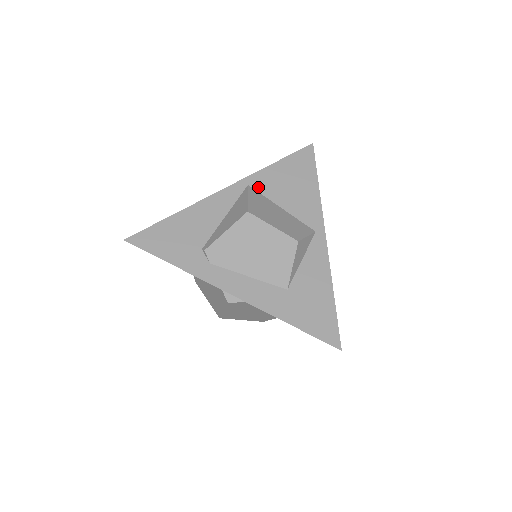
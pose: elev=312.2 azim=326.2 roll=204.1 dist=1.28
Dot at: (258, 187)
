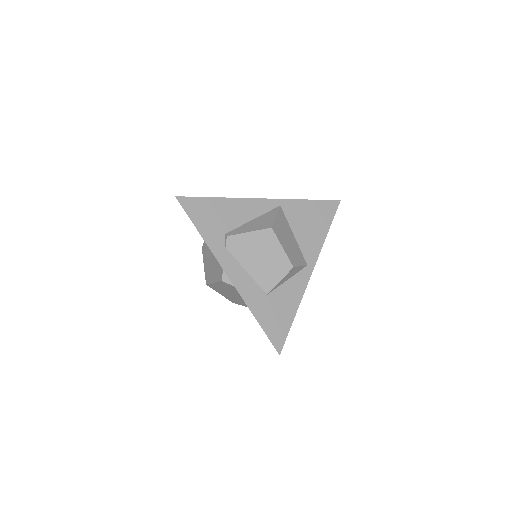
Dot at: (286, 211)
